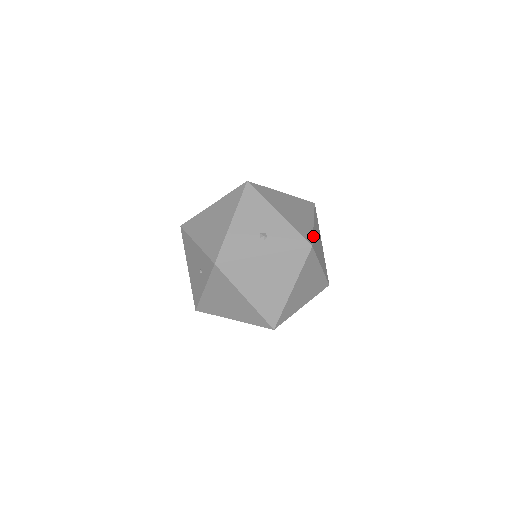
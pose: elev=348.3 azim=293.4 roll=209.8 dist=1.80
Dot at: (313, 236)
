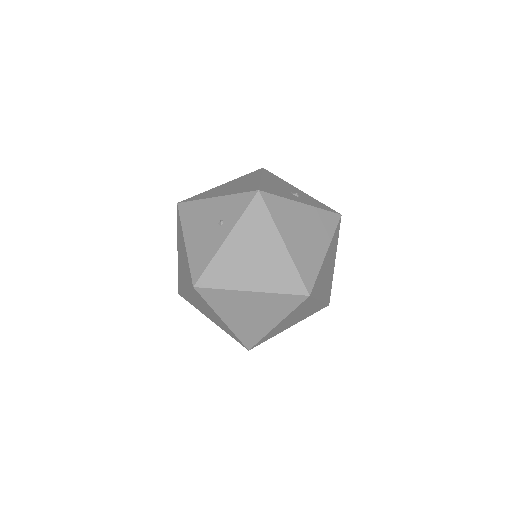
Dot at: occluded
